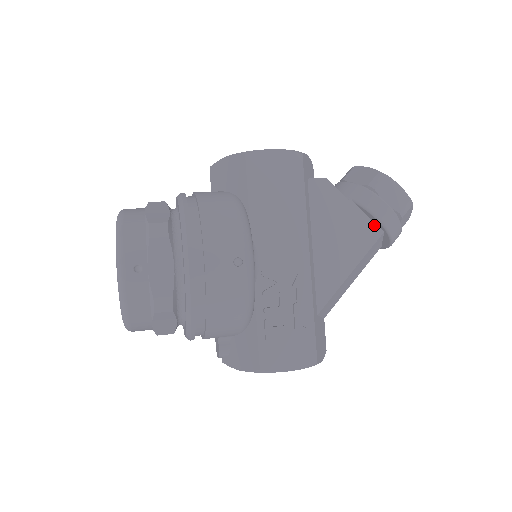
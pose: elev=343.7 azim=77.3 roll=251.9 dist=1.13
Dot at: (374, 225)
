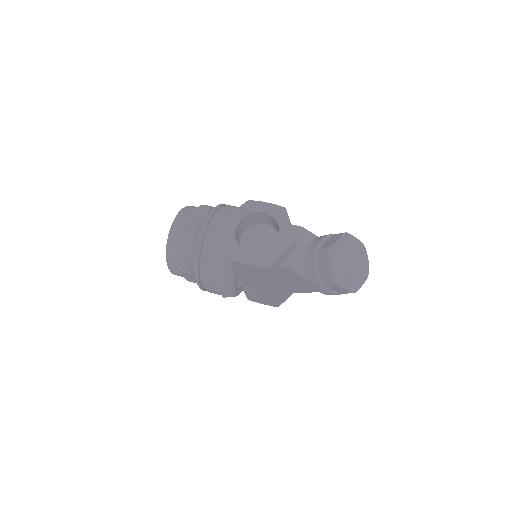
Dot at: occluded
